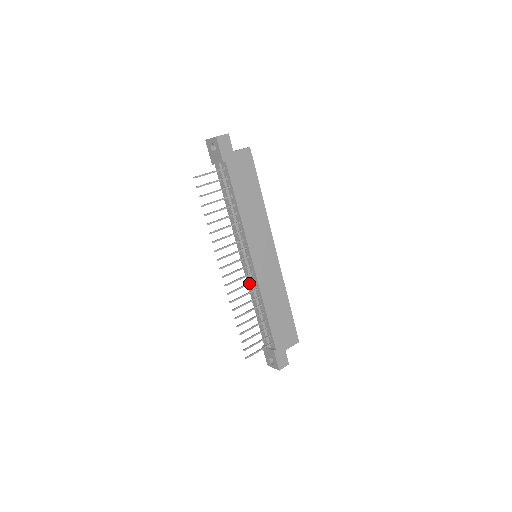
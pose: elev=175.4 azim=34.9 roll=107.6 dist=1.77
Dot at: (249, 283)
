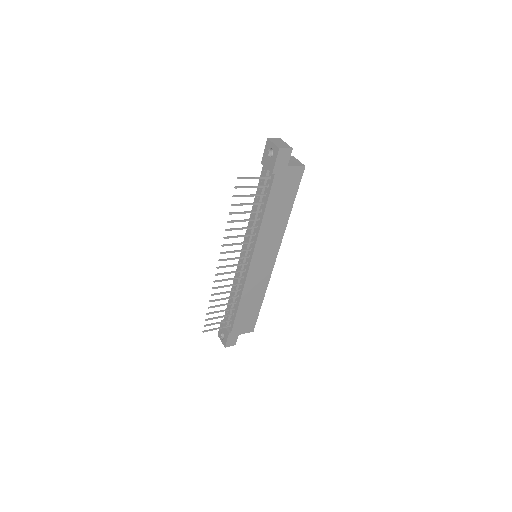
Dot at: (237, 278)
